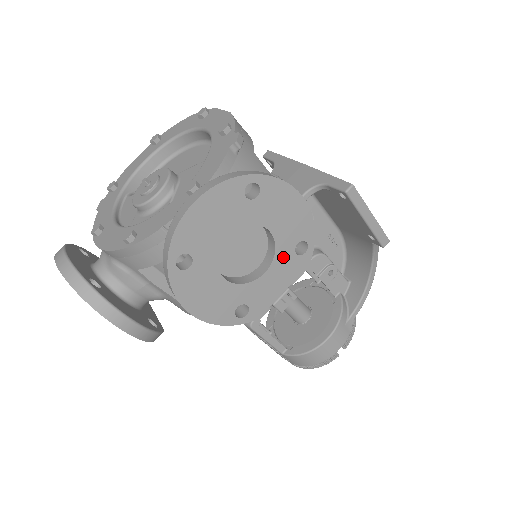
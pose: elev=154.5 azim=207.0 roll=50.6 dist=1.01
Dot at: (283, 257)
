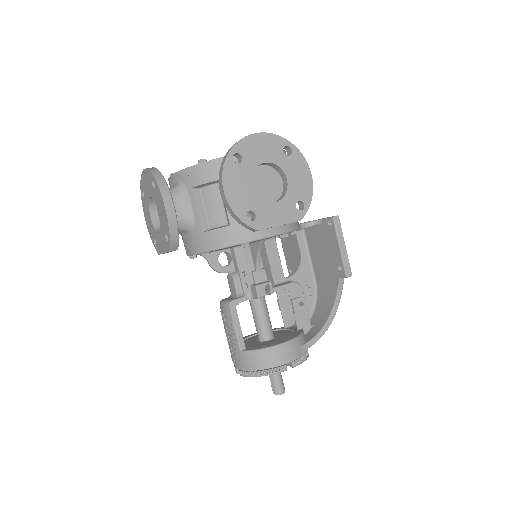
Dot at: (288, 202)
